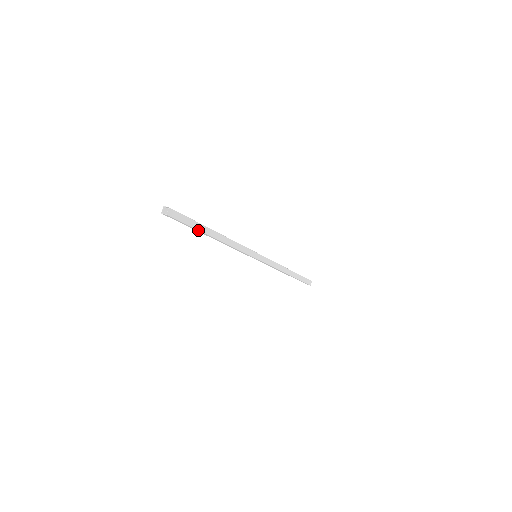
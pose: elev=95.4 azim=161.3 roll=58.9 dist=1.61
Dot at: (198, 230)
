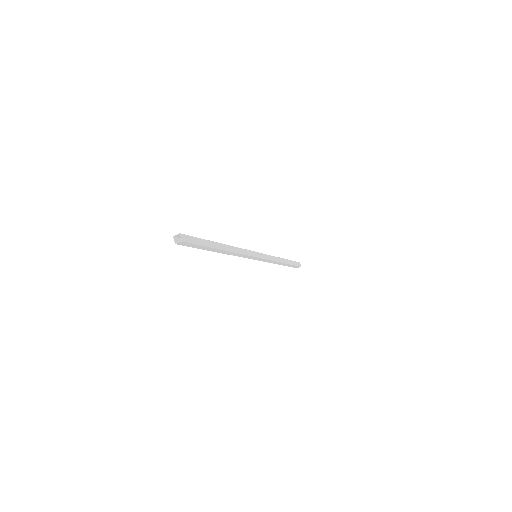
Dot at: (204, 249)
